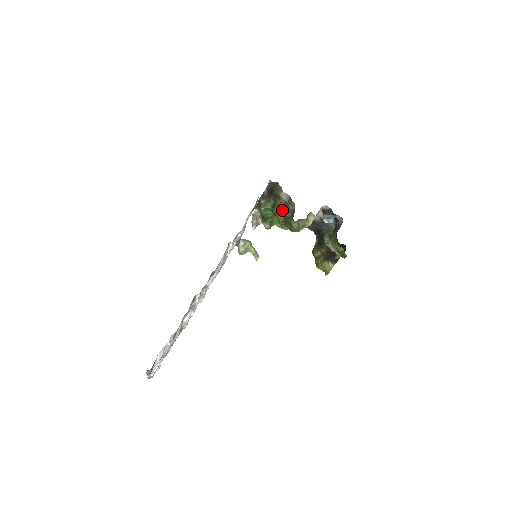
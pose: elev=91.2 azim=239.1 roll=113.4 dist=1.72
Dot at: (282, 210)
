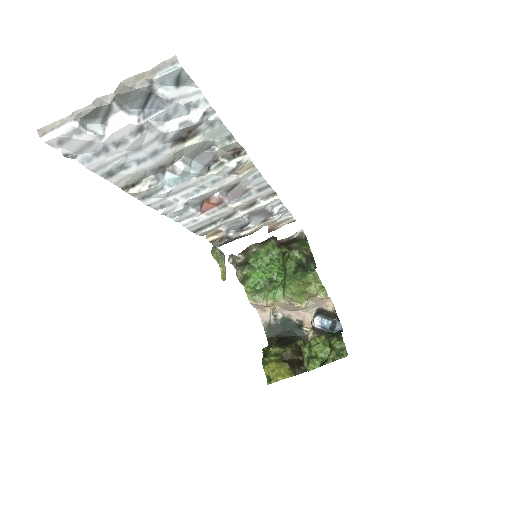
Dot at: (302, 257)
